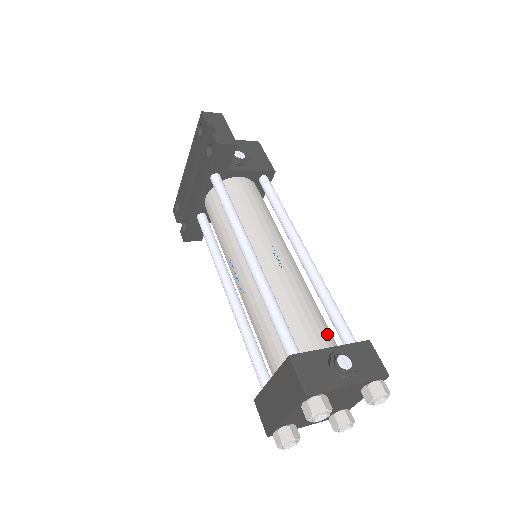
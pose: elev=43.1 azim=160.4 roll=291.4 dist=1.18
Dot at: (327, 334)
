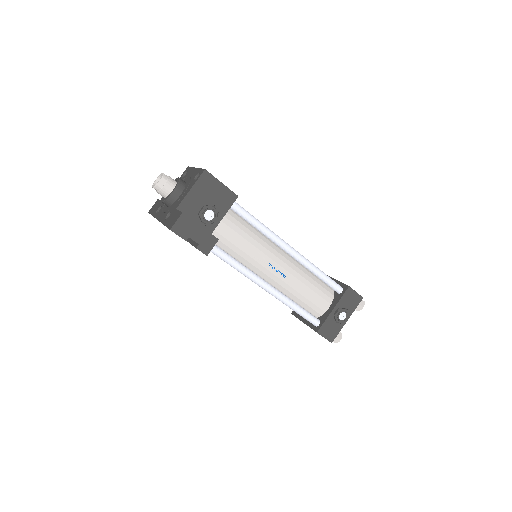
Dot at: (325, 294)
